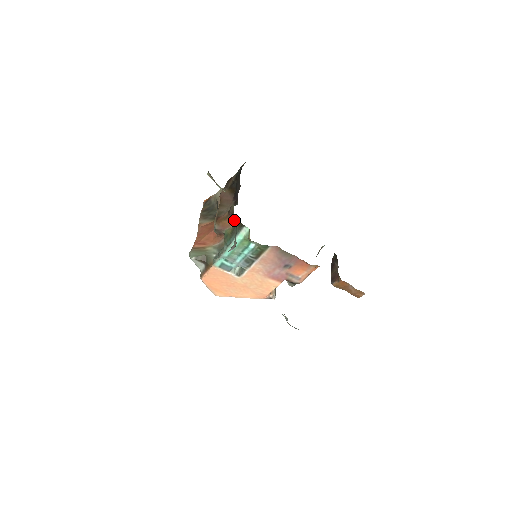
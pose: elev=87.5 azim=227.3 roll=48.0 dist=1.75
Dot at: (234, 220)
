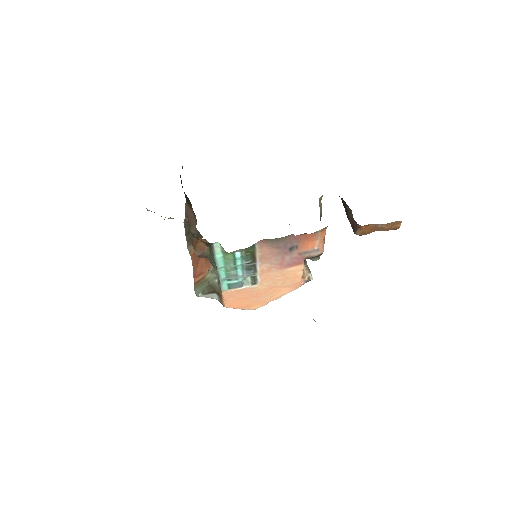
Dot at: (204, 239)
